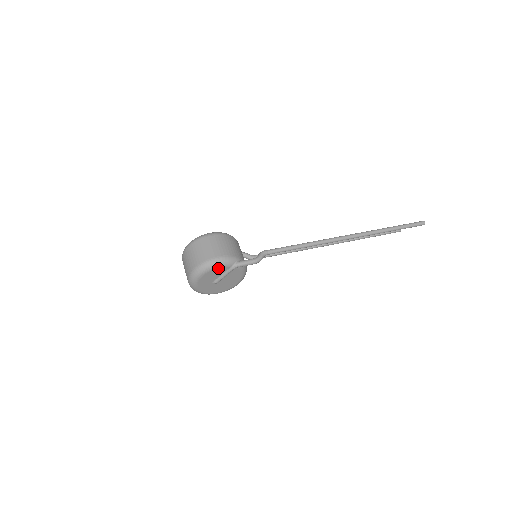
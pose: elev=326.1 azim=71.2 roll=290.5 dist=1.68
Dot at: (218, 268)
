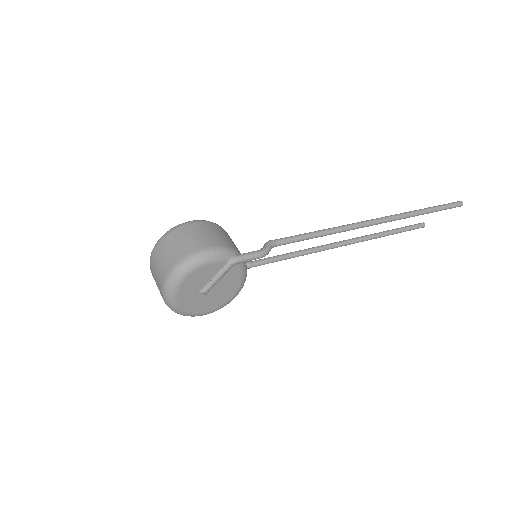
Dot at: (208, 265)
